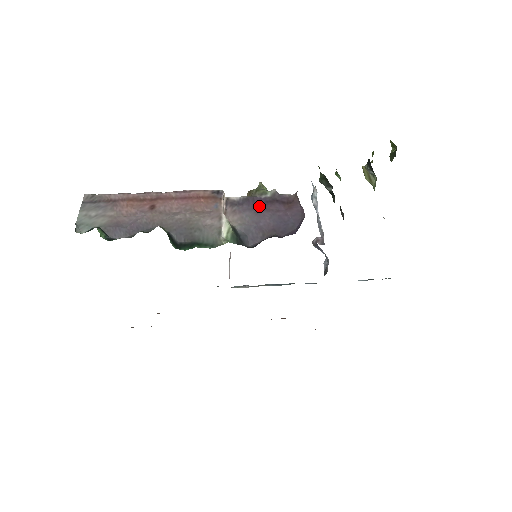
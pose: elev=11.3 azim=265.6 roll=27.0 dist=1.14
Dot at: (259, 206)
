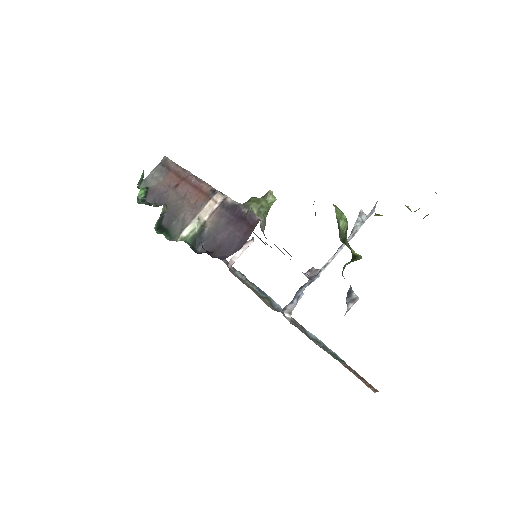
Dot at: (234, 218)
